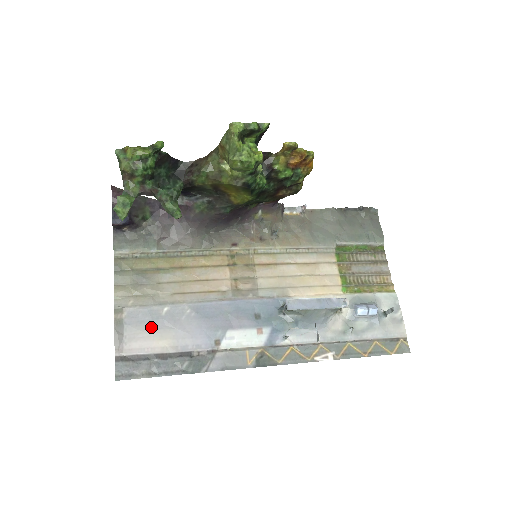
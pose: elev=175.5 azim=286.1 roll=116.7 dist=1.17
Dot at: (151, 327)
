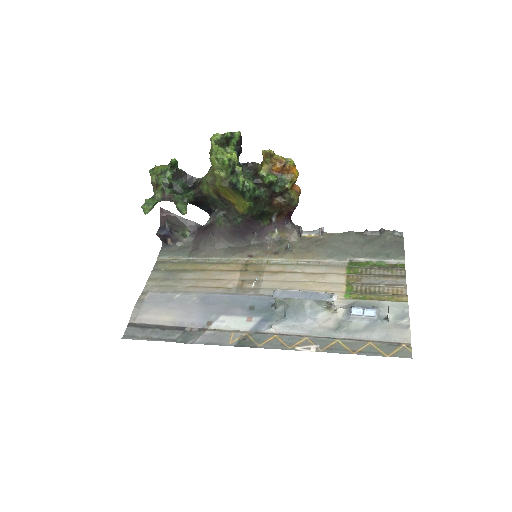
Dot at: (162, 306)
